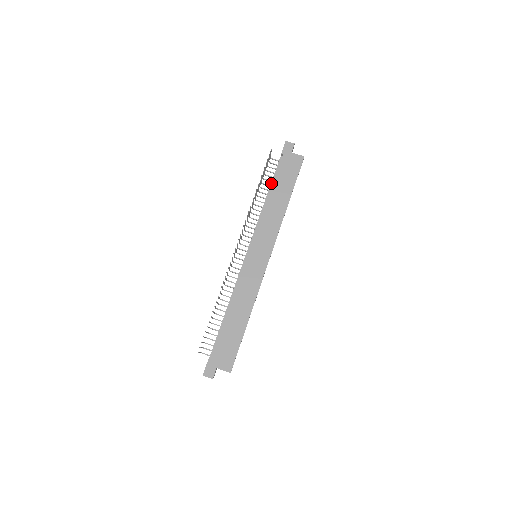
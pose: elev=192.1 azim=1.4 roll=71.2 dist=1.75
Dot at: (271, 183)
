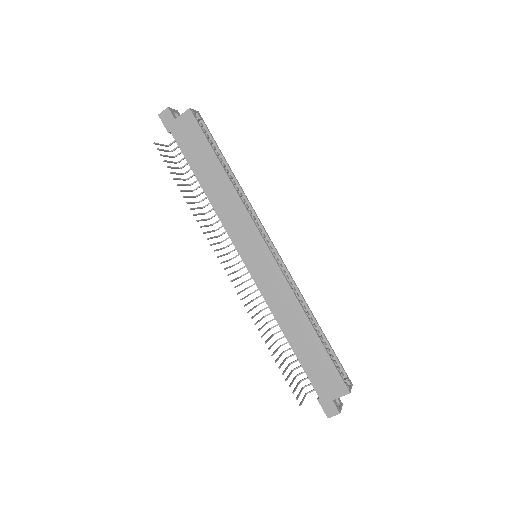
Dot at: occluded
